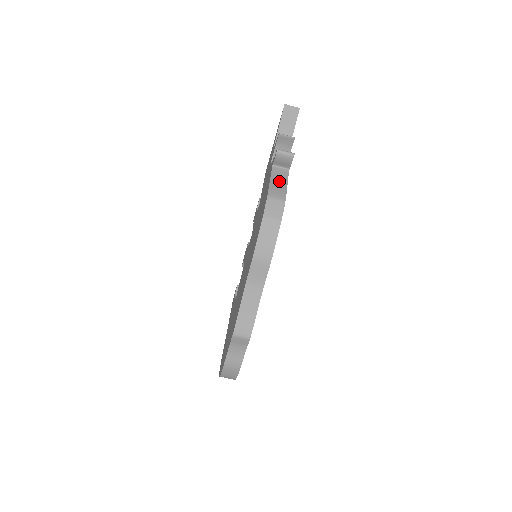
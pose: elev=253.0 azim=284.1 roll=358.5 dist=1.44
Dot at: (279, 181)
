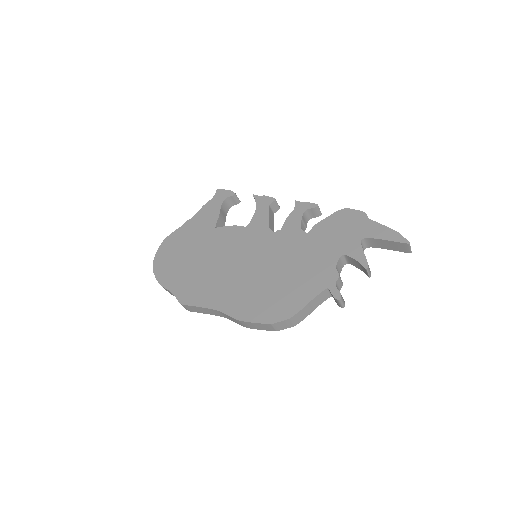
Dot at: (313, 305)
